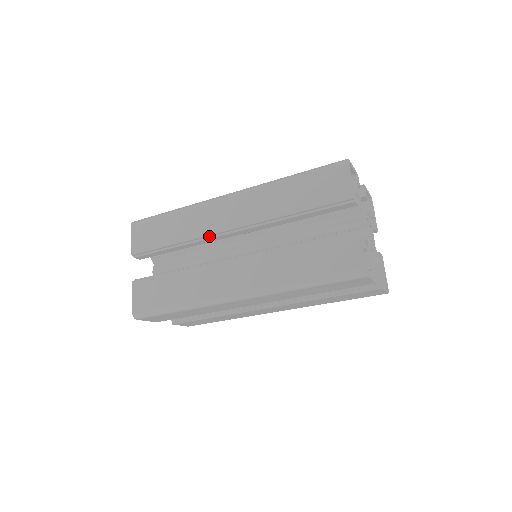
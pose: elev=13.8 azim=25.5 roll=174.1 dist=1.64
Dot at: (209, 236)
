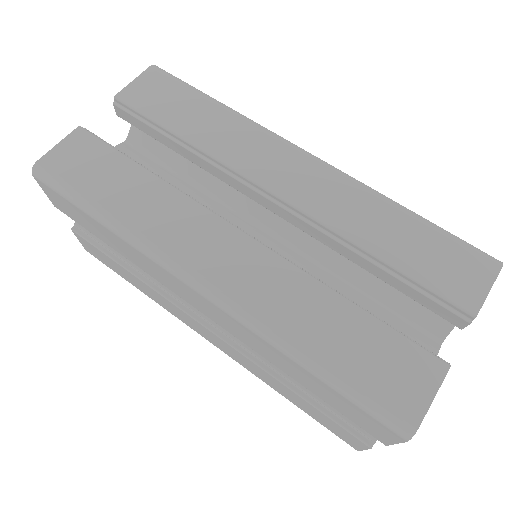
Dot at: (237, 174)
